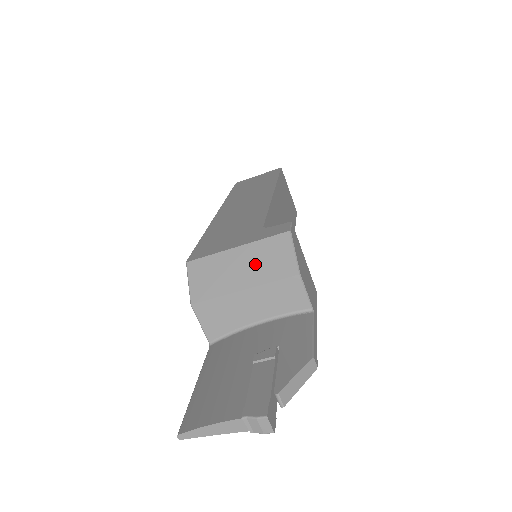
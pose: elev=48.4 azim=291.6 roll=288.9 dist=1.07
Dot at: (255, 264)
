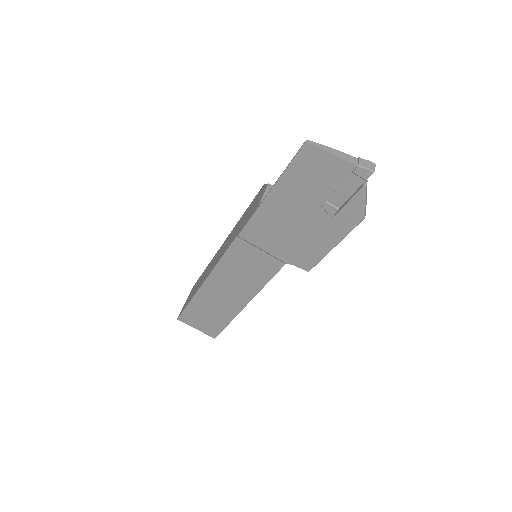
Dot at: occluded
